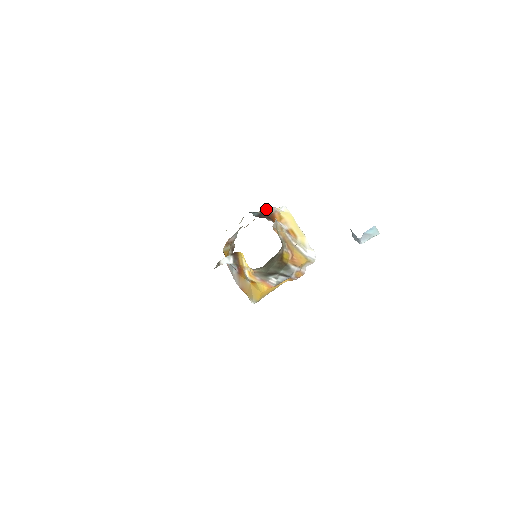
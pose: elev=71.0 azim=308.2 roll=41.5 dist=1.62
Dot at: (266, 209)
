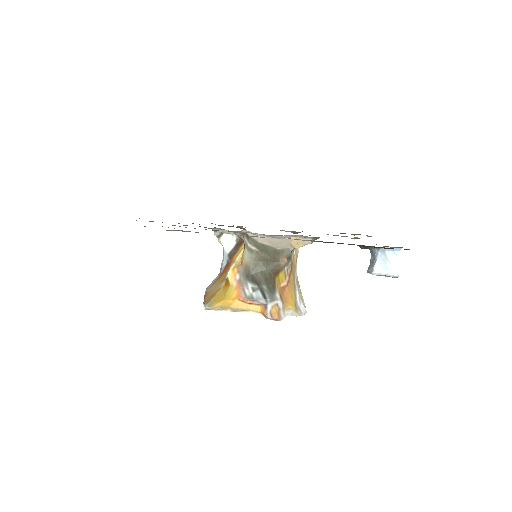
Dot at: occluded
